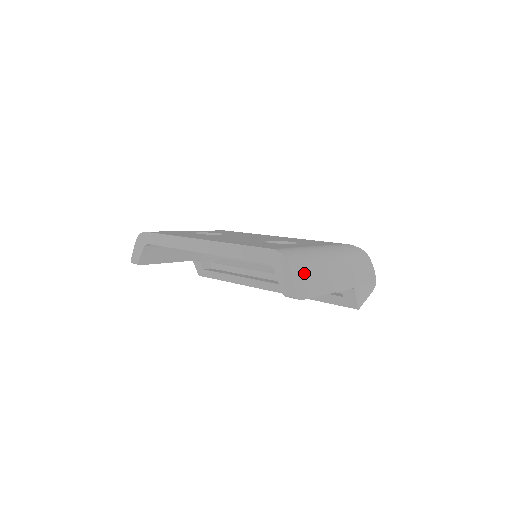
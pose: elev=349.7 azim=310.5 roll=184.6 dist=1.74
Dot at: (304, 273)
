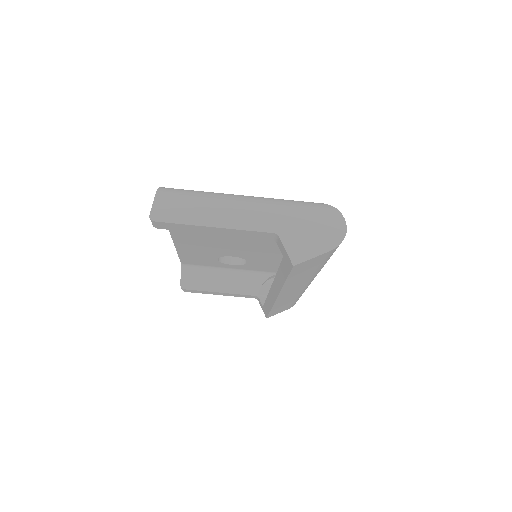
Dot at: (178, 202)
